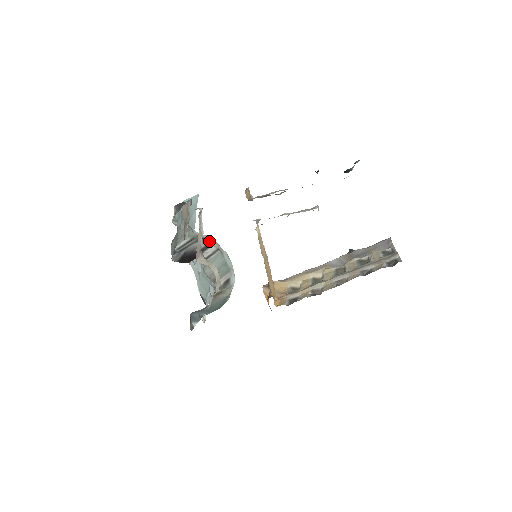
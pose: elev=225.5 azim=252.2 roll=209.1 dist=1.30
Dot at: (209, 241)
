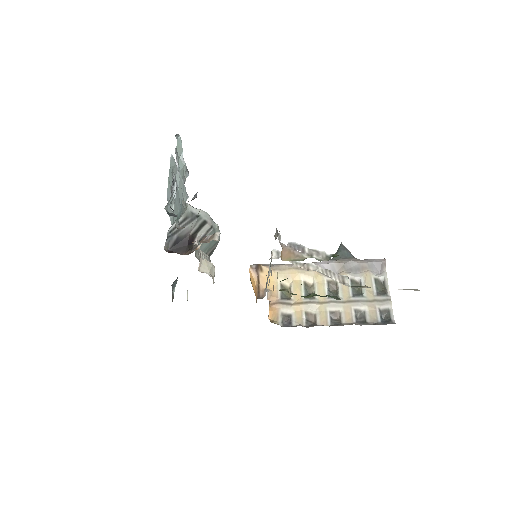
Dot at: (203, 219)
